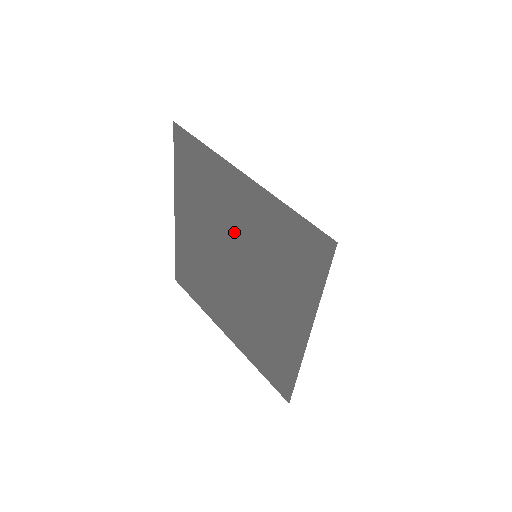
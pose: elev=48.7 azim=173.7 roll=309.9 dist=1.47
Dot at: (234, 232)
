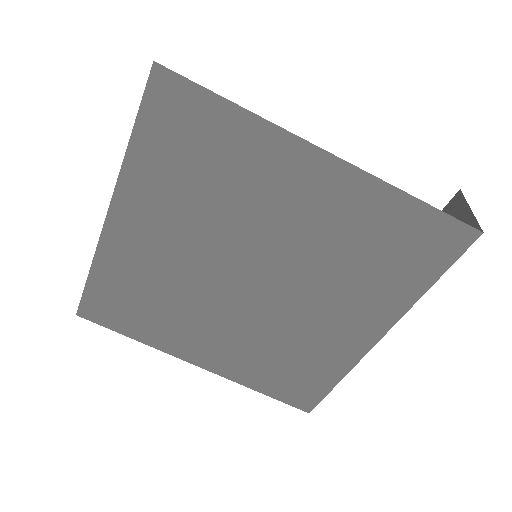
Dot at: (272, 234)
